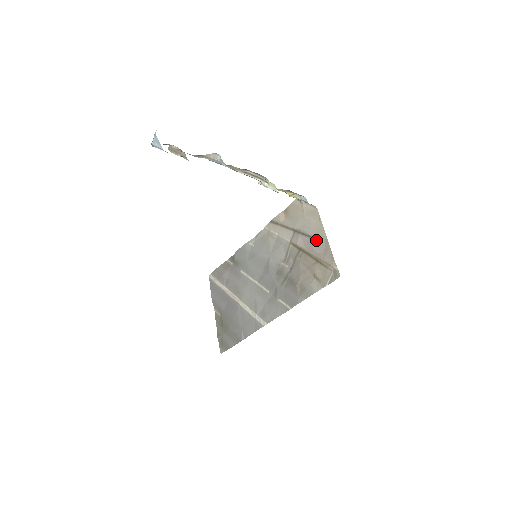
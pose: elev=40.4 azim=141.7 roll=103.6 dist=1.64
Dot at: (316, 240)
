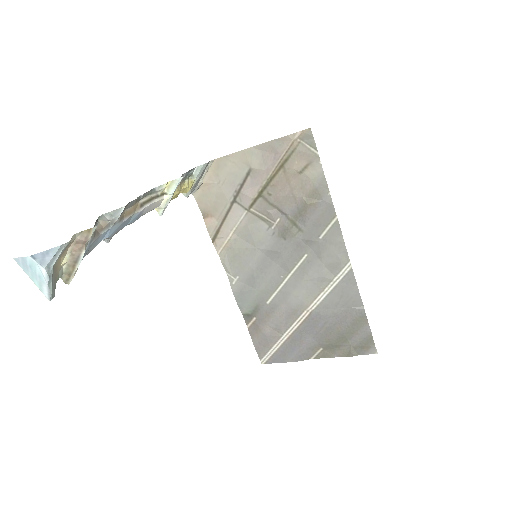
Dot at: (254, 164)
